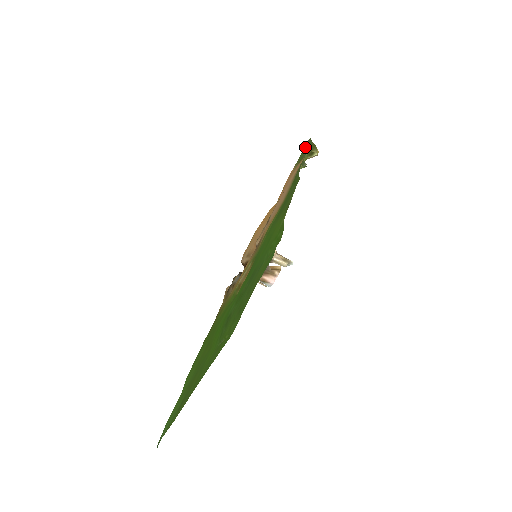
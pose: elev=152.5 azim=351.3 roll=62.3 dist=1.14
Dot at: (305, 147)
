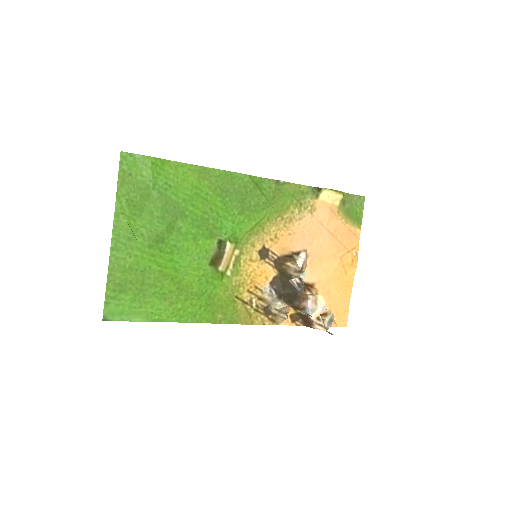
Dot at: (351, 204)
